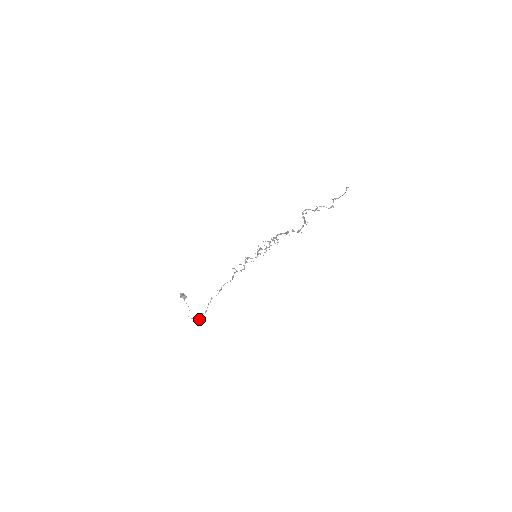
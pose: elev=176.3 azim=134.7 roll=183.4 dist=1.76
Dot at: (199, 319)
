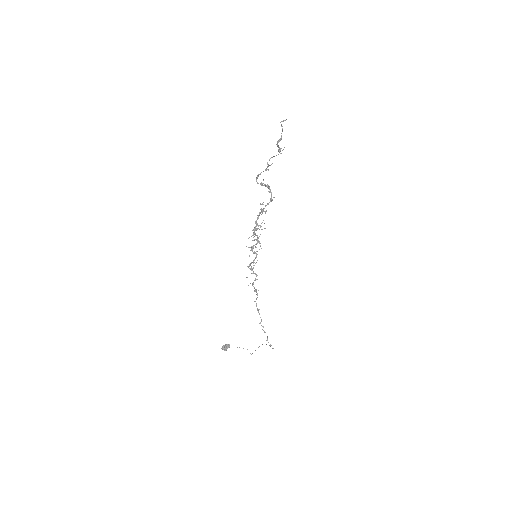
Dot at: occluded
